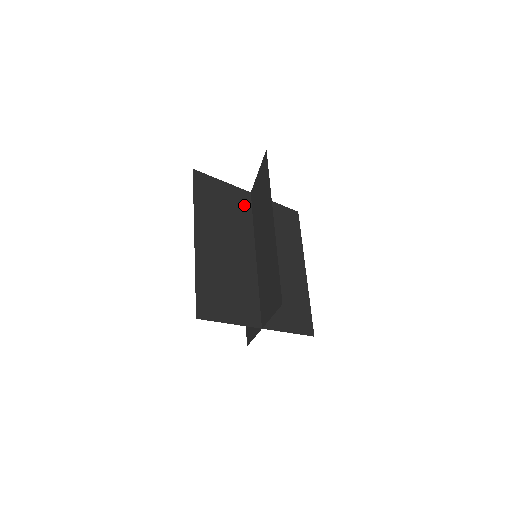
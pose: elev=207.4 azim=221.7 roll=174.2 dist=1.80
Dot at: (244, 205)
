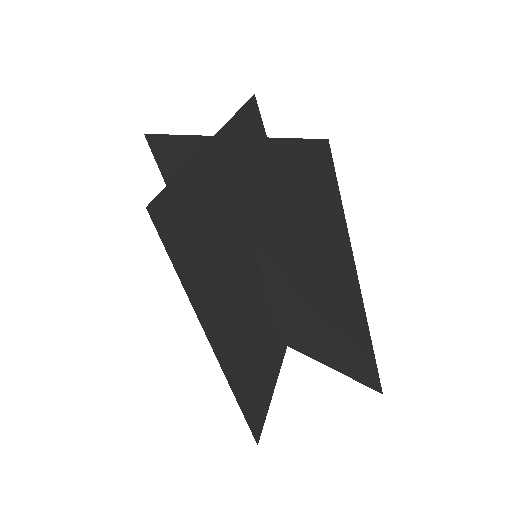
Dot at: (219, 180)
